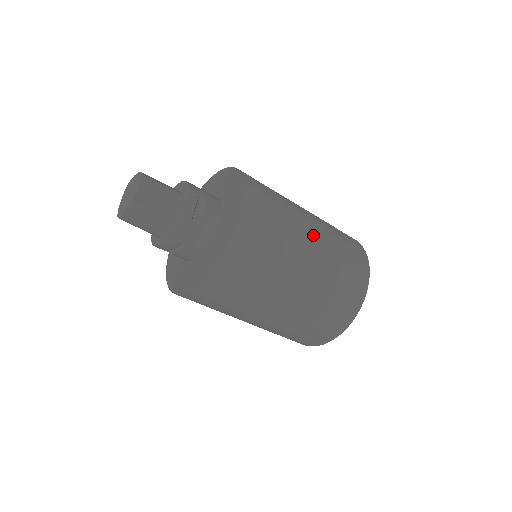
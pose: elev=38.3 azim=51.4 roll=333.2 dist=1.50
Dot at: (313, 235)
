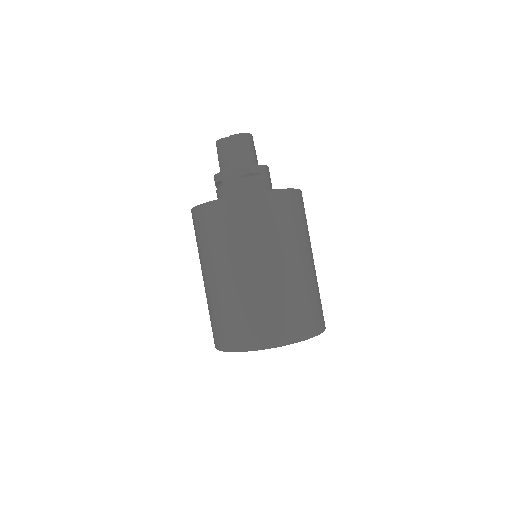
Dot at: (290, 266)
